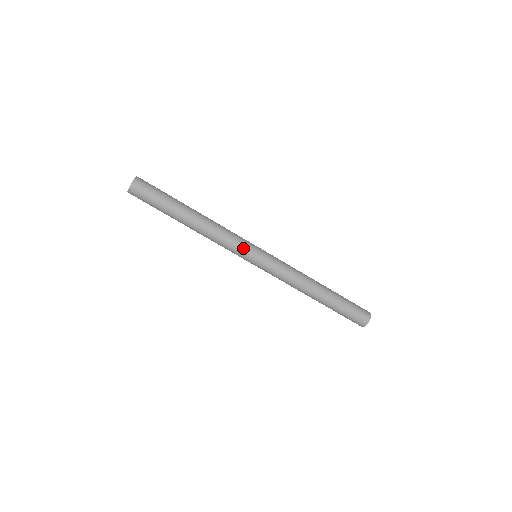
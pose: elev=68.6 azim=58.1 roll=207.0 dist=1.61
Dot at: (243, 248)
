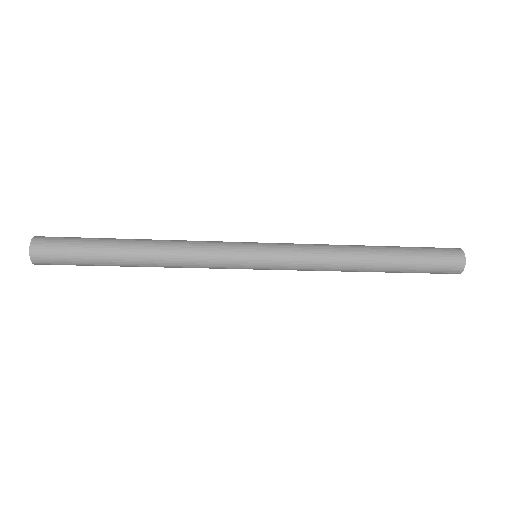
Dot at: (230, 256)
